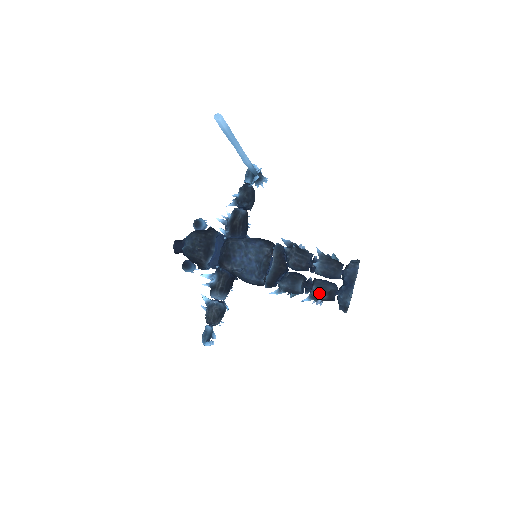
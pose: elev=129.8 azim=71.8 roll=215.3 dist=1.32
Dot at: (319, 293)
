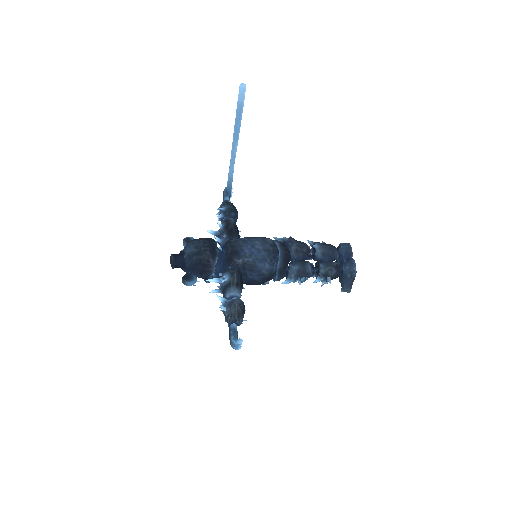
Dot at: (328, 269)
